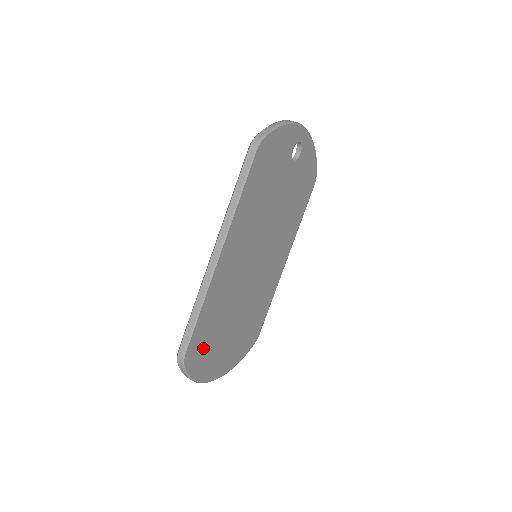
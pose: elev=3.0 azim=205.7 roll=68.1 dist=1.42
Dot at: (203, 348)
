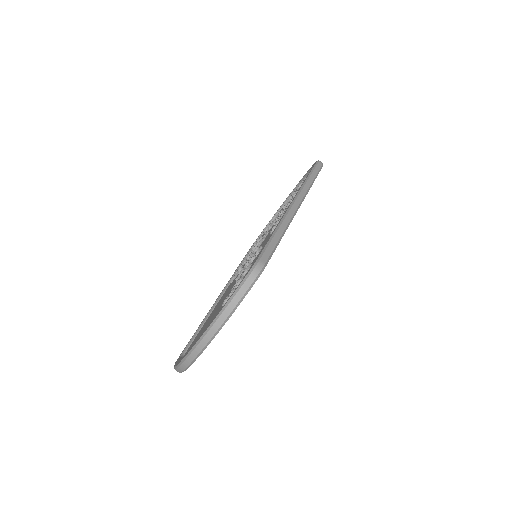
Dot at: occluded
